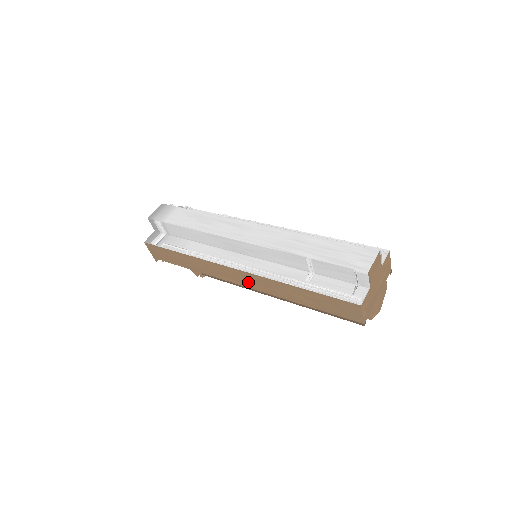
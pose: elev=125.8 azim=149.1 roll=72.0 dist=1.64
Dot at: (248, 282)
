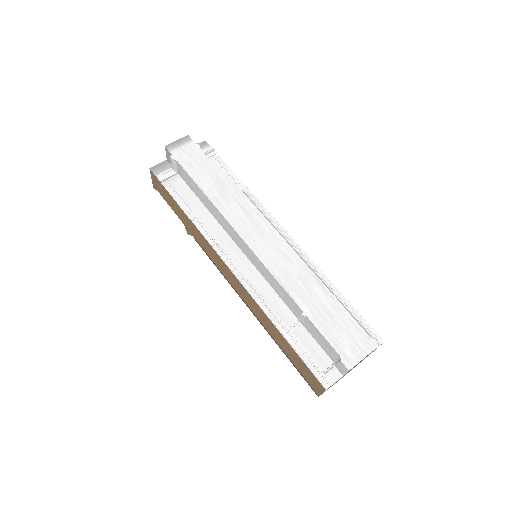
Dot at: (234, 283)
